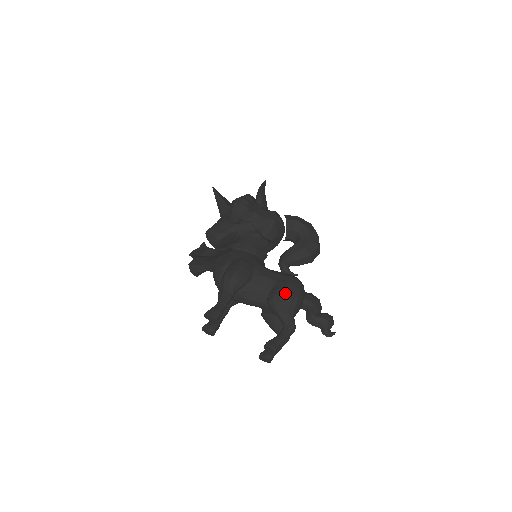
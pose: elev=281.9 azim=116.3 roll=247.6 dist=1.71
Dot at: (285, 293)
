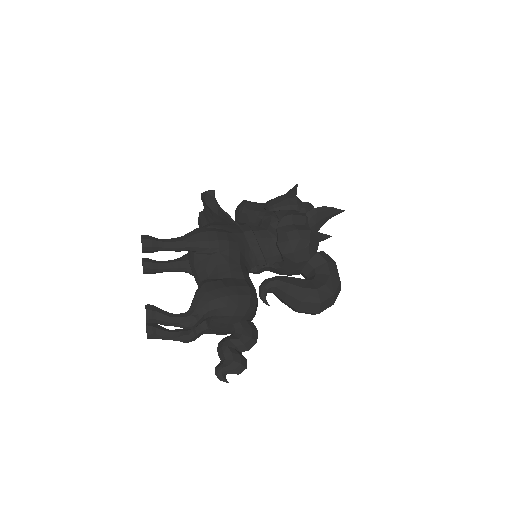
Dot at: (221, 289)
